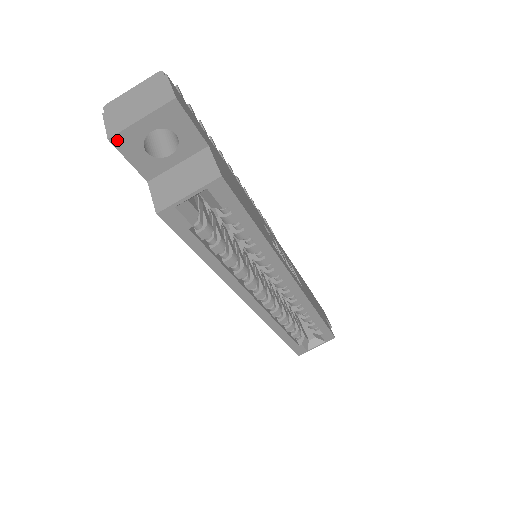
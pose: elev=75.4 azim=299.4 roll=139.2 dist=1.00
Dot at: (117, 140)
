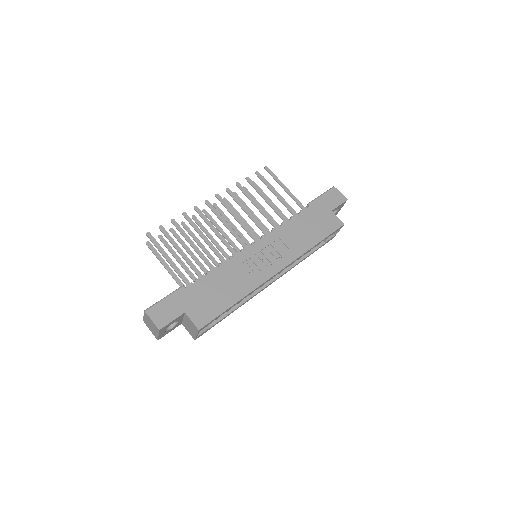
Dot at: (160, 338)
